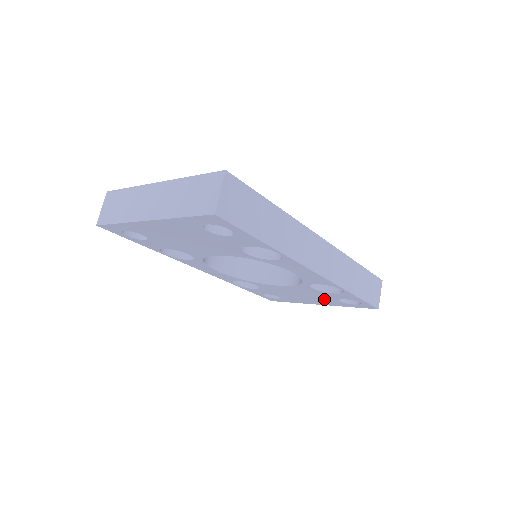
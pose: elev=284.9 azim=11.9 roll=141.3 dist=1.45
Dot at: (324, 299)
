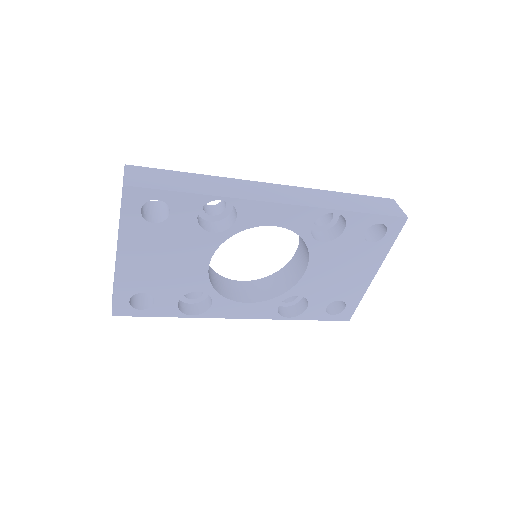
Dot at: (359, 256)
